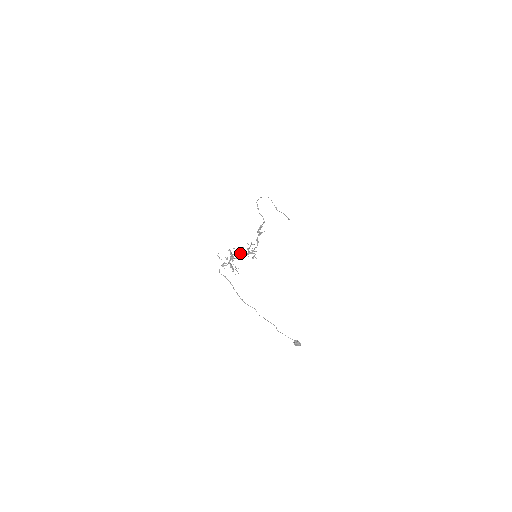
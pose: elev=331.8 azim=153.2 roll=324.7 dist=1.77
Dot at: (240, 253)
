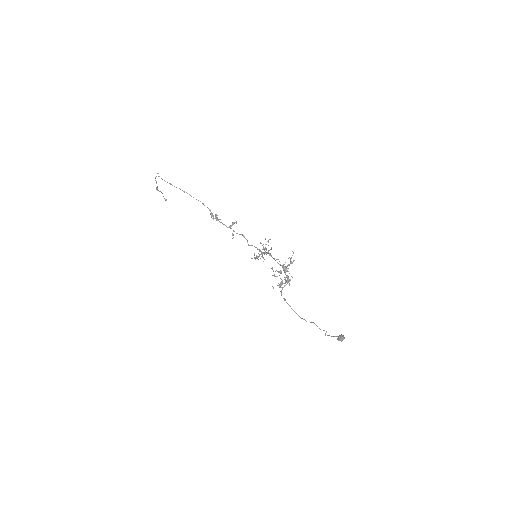
Dot at: (274, 258)
